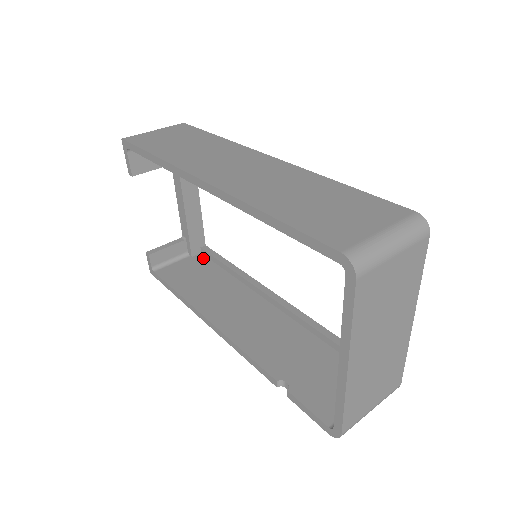
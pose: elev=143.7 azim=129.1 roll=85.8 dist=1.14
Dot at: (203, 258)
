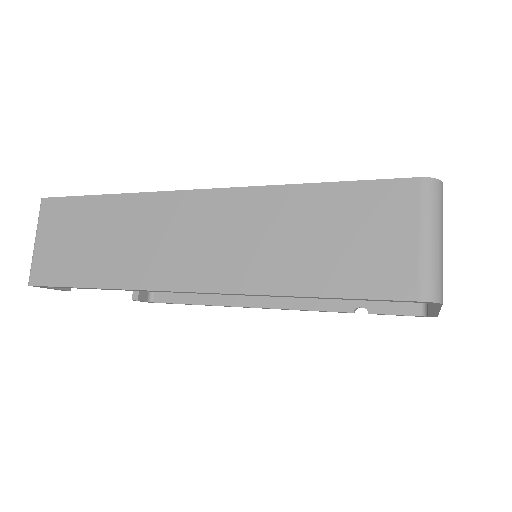
Dot at: occluded
